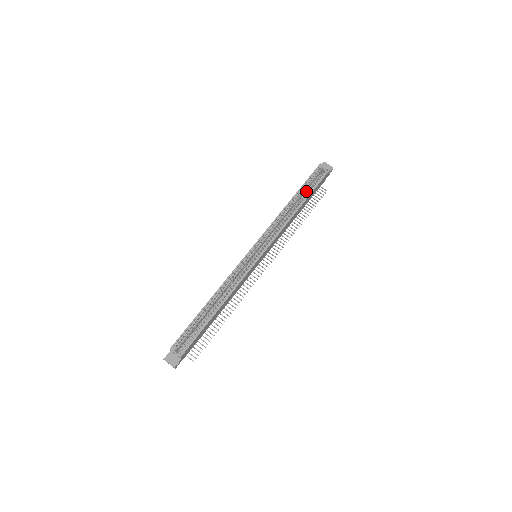
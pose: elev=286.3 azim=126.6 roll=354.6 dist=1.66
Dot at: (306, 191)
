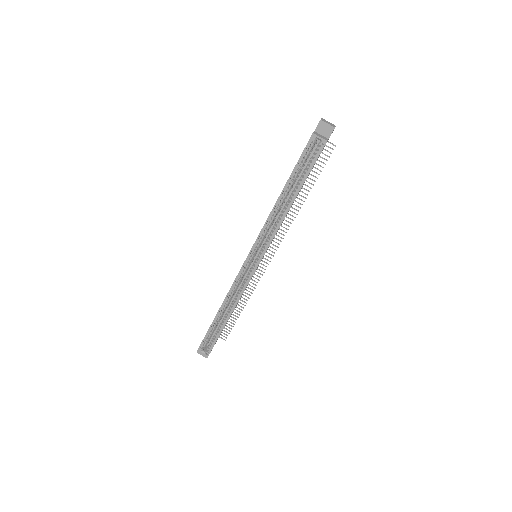
Dot at: (301, 168)
